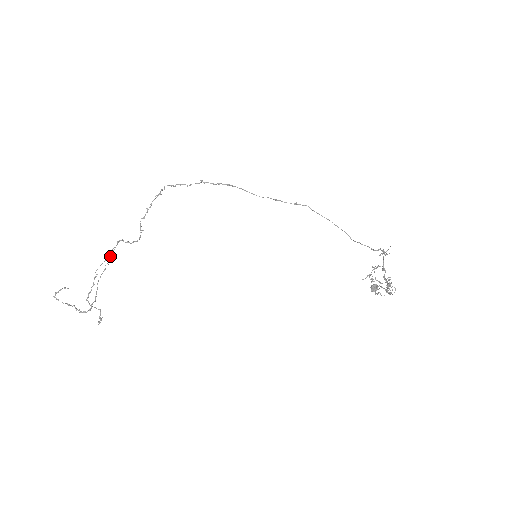
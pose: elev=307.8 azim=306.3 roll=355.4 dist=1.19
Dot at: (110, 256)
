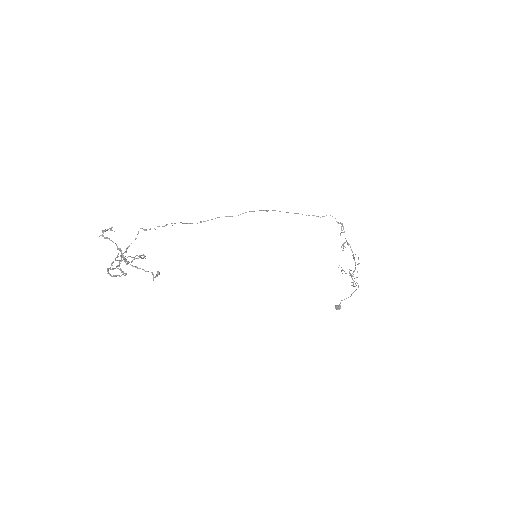
Dot at: (117, 260)
